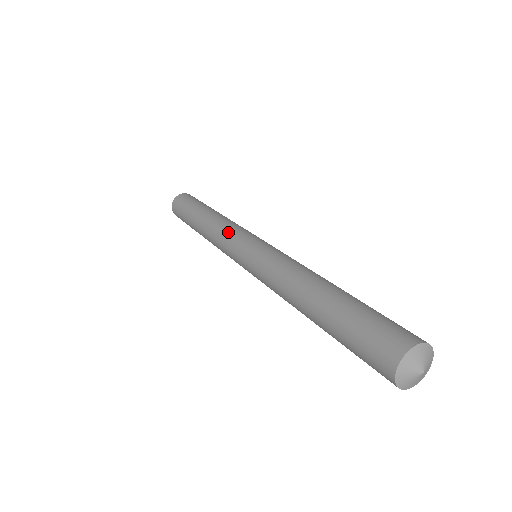
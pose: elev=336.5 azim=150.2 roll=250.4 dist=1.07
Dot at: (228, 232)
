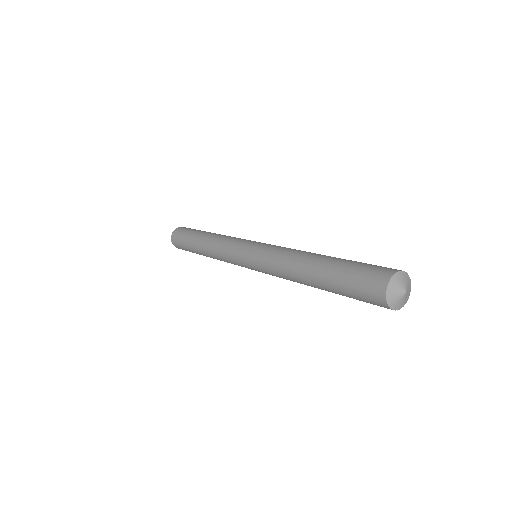
Dot at: (238, 238)
